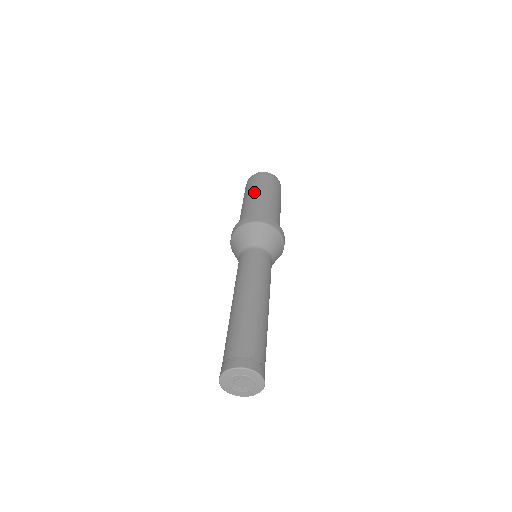
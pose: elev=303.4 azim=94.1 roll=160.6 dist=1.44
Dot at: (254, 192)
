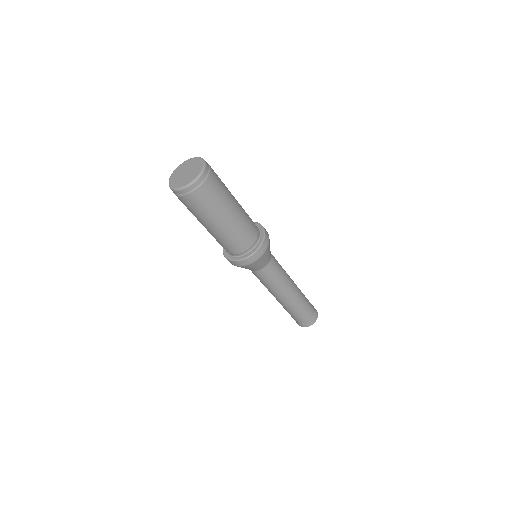
Dot at: (214, 222)
